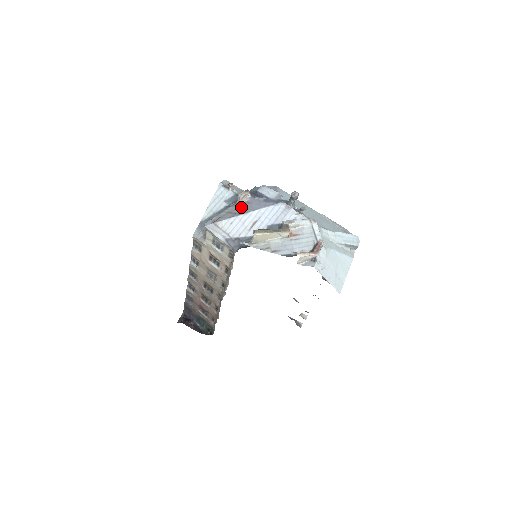
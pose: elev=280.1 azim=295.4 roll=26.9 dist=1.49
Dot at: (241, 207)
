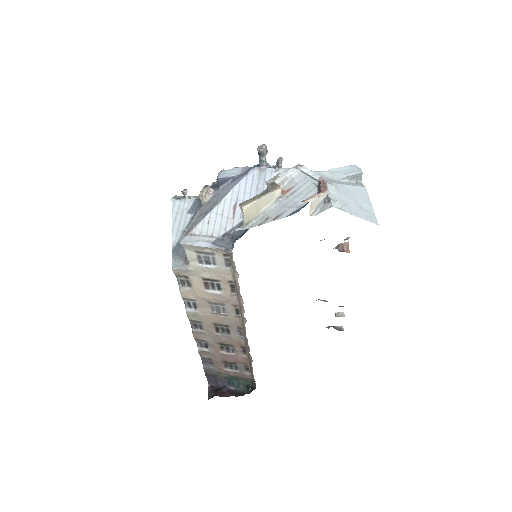
Dot at: (209, 204)
